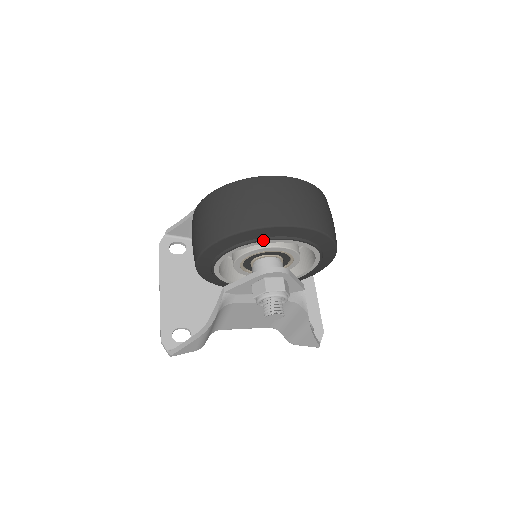
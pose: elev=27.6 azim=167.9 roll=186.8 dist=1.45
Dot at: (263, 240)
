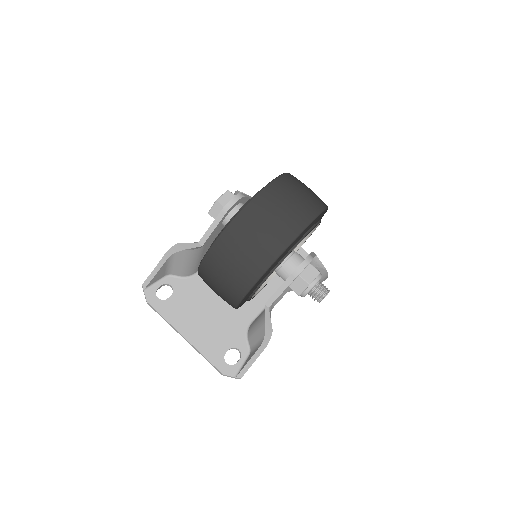
Dot at: (290, 252)
